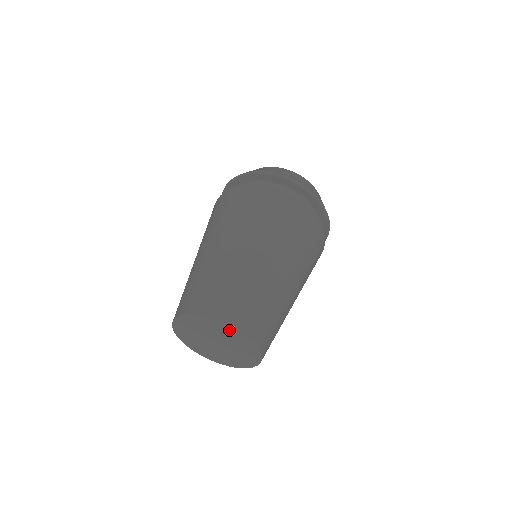
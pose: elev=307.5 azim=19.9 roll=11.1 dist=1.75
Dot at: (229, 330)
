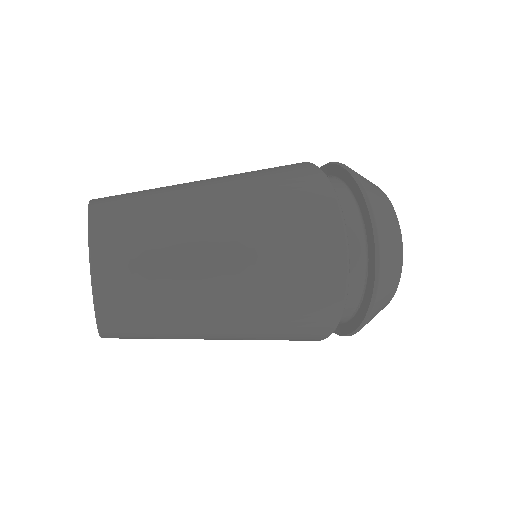
Dot at: occluded
